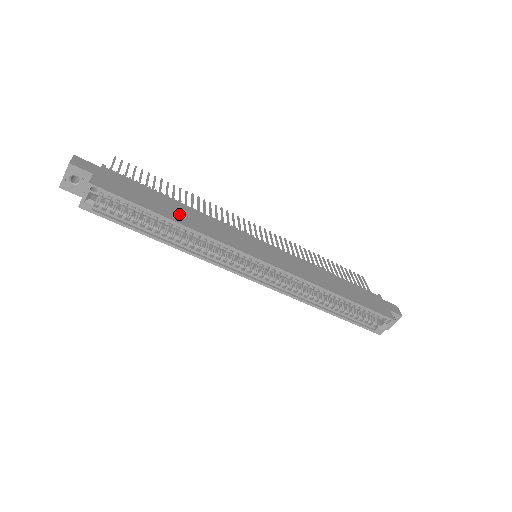
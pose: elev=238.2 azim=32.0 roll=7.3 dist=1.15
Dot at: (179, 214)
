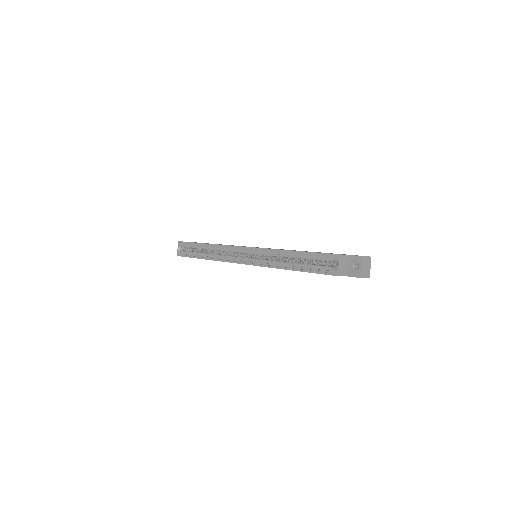
Dot at: occluded
